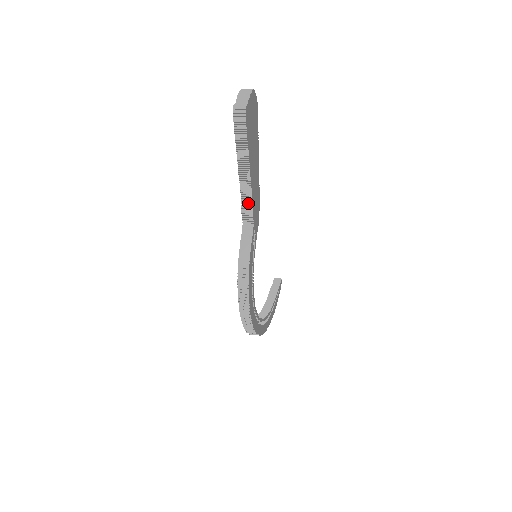
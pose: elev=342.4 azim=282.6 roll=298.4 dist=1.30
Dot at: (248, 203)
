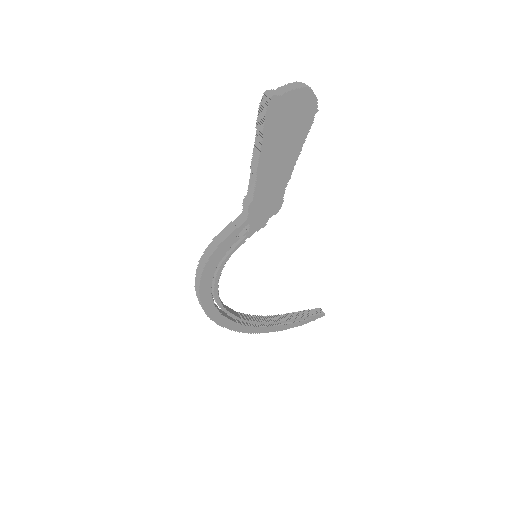
Dot at: (251, 196)
